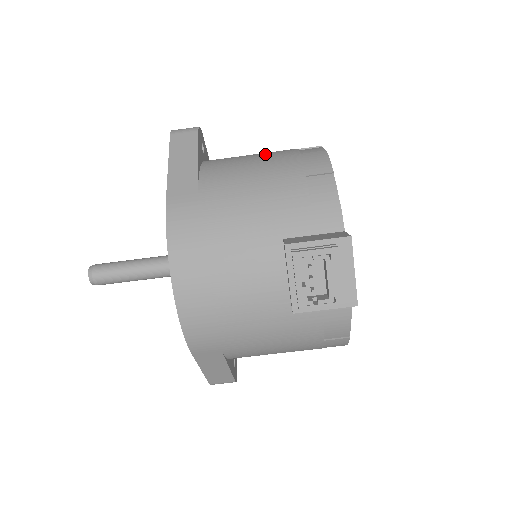
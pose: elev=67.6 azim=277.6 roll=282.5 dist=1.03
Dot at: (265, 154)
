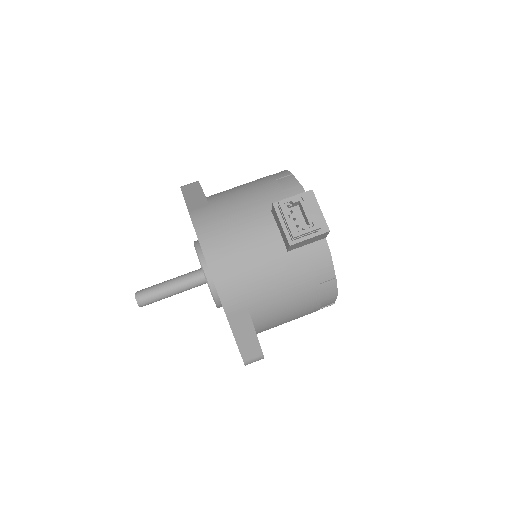
Dot at: occluded
